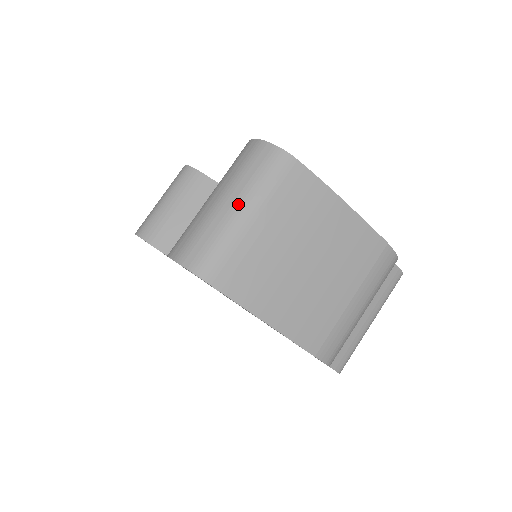
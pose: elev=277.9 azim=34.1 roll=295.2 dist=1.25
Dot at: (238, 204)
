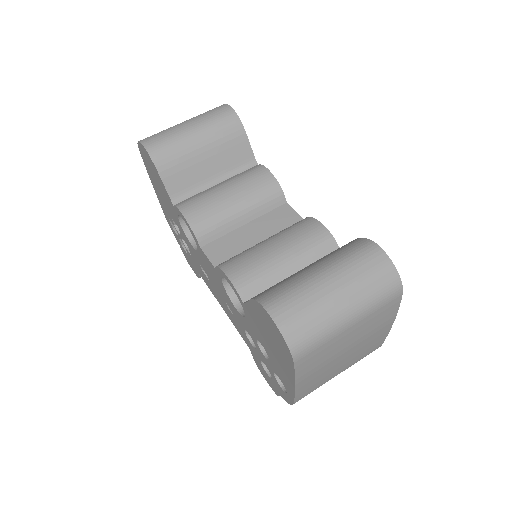
Dot at: (350, 310)
